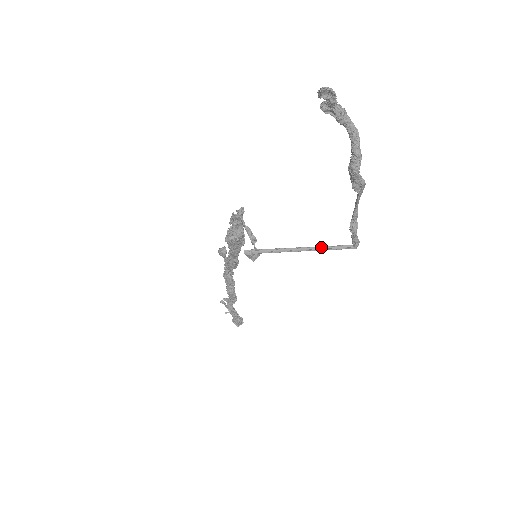
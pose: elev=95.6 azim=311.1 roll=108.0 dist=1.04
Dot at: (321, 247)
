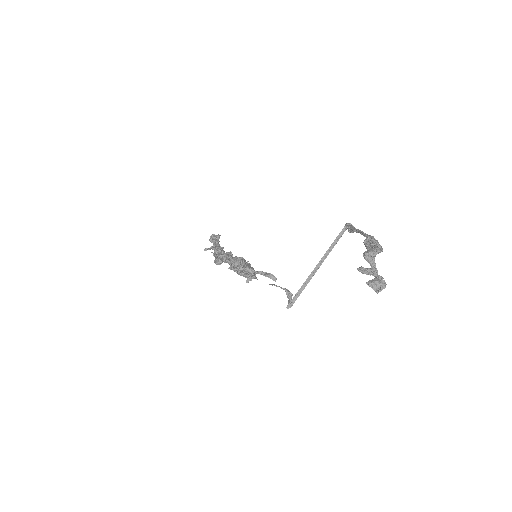
Dot at: (328, 250)
